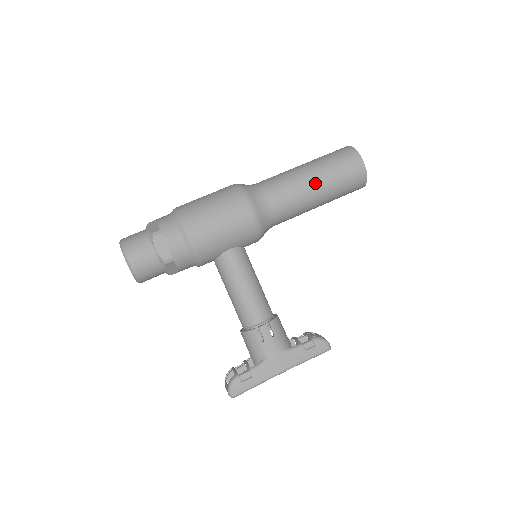
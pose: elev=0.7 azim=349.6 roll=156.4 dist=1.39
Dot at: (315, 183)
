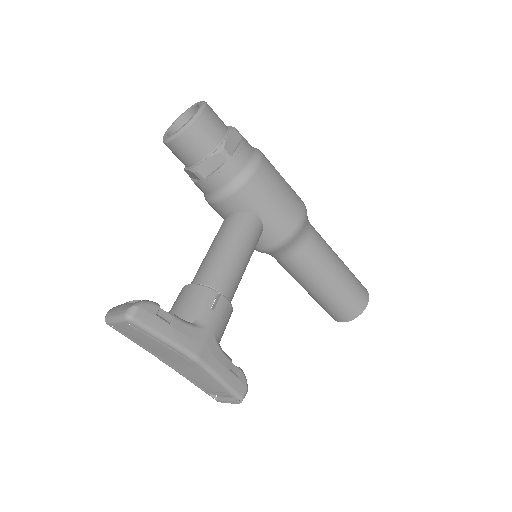
Dot at: (340, 268)
